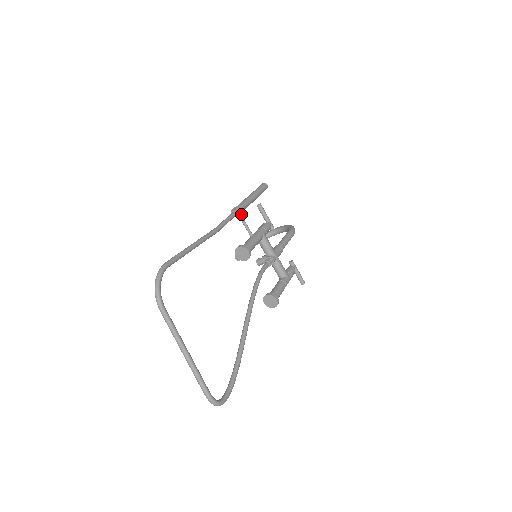
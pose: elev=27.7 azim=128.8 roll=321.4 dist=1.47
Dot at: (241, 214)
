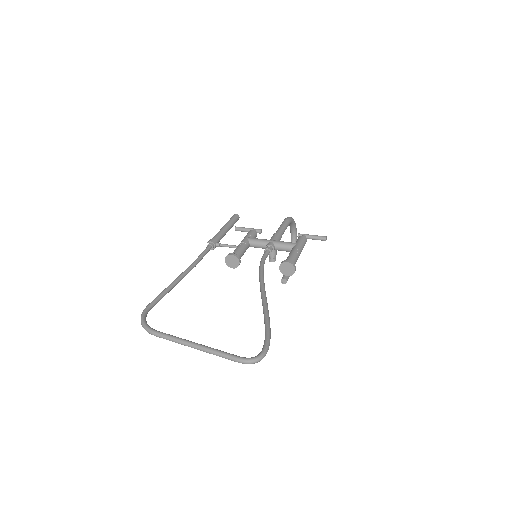
Dot at: (216, 243)
